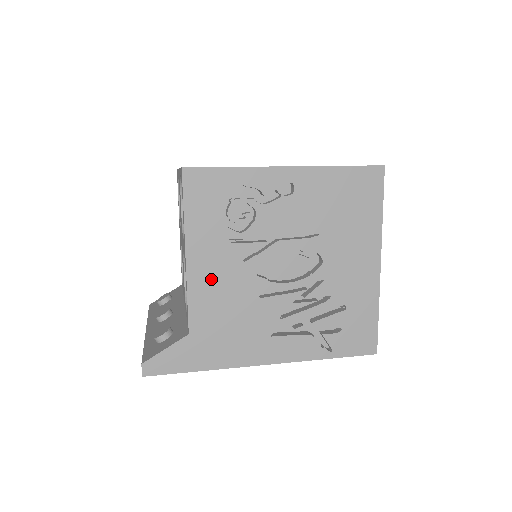
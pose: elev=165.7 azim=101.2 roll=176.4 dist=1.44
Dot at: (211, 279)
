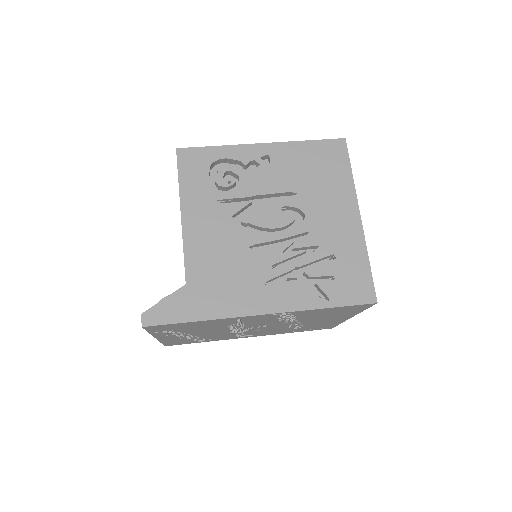
Dot at: (204, 234)
